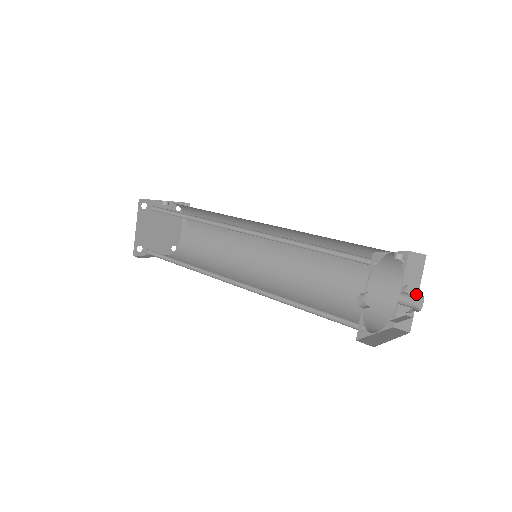
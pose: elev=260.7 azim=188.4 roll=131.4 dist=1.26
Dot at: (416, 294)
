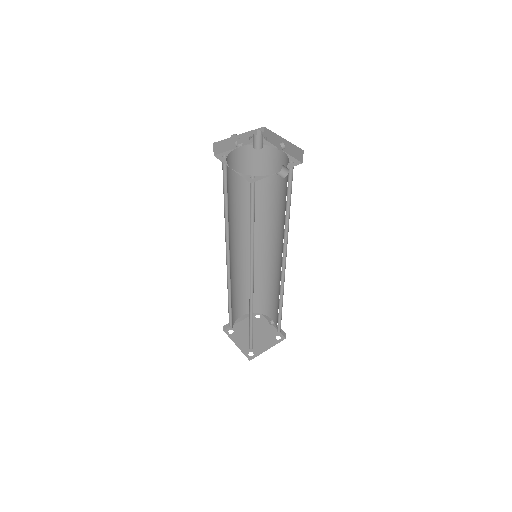
Dot at: occluded
